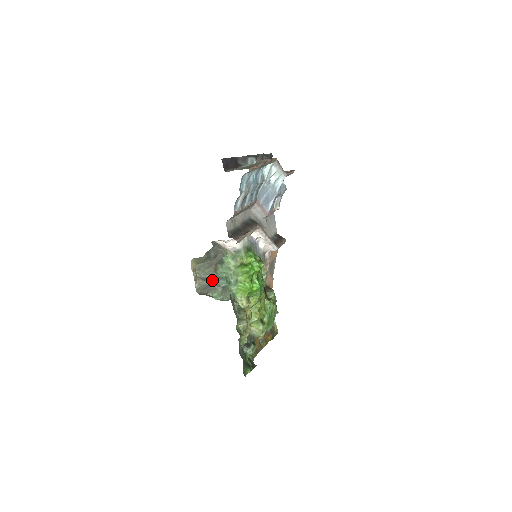
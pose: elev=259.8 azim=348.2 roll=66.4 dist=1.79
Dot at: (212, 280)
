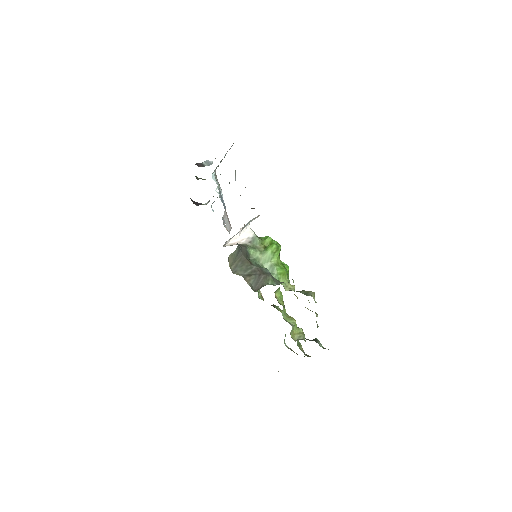
Dot at: (257, 271)
